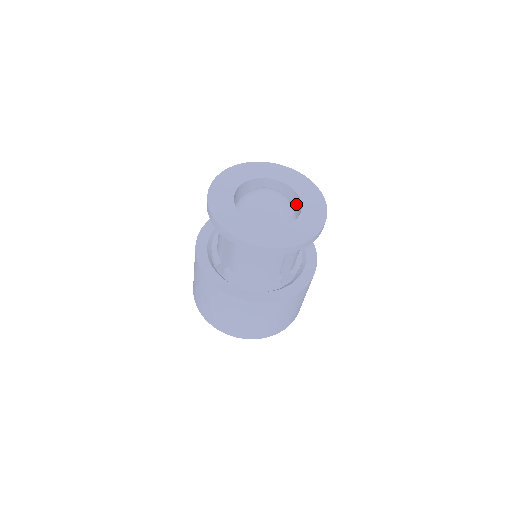
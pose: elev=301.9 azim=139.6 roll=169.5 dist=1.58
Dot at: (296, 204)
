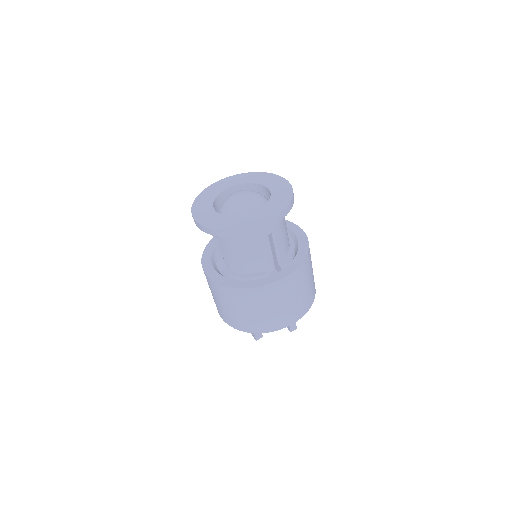
Dot at: occluded
